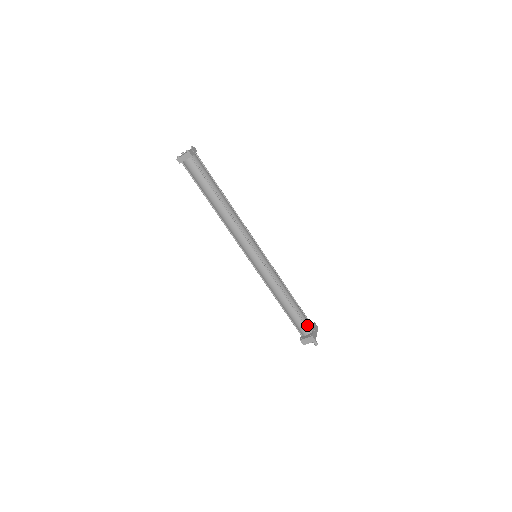
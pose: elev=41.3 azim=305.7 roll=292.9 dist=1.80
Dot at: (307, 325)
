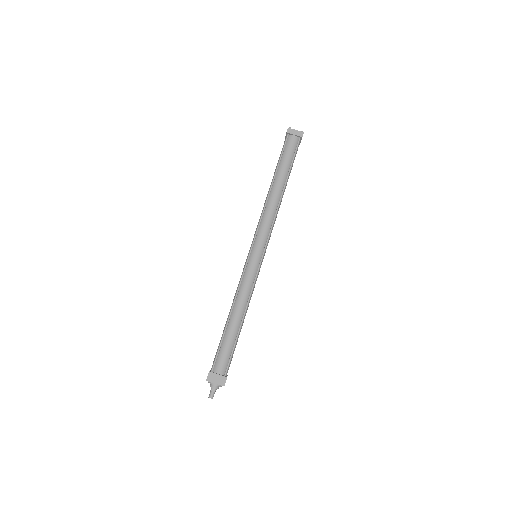
Dot at: (229, 364)
